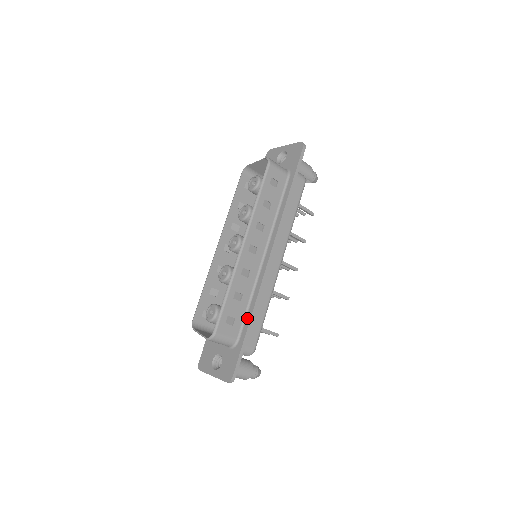
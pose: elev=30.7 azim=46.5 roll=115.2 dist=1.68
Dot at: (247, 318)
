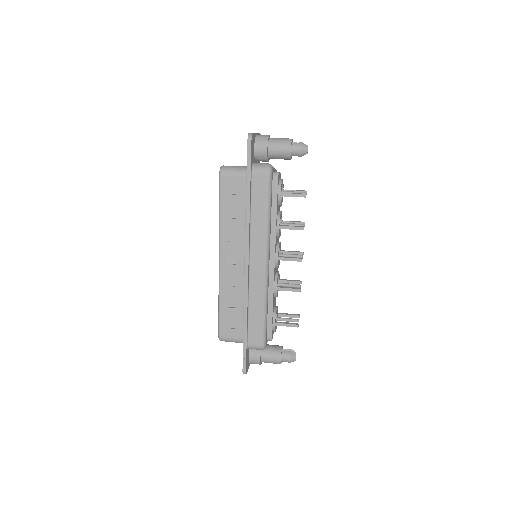
Dot at: (244, 322)
